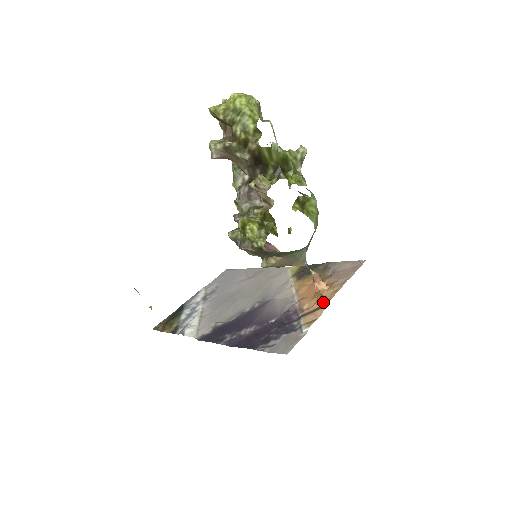
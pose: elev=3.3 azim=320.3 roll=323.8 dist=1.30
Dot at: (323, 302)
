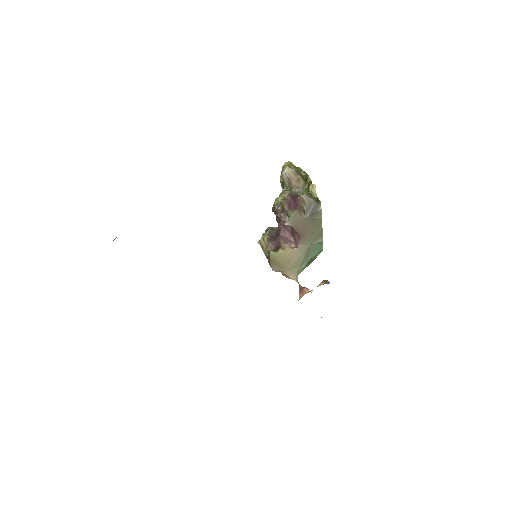
Dot at: (327, 281)
